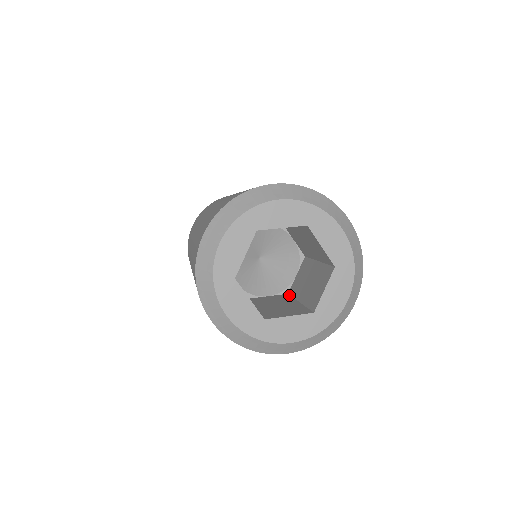
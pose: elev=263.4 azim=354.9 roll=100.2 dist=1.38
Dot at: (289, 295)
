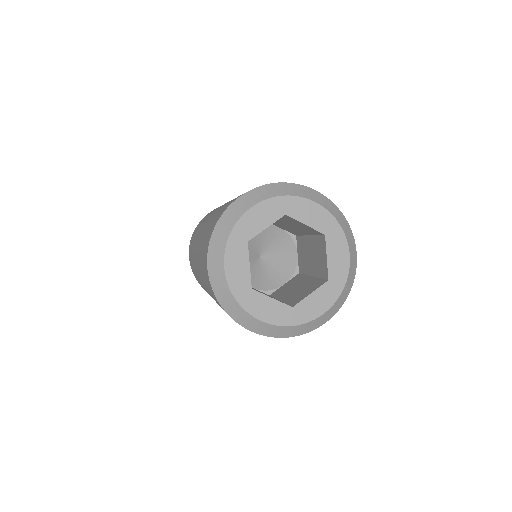
Dot at: (301, 274)
